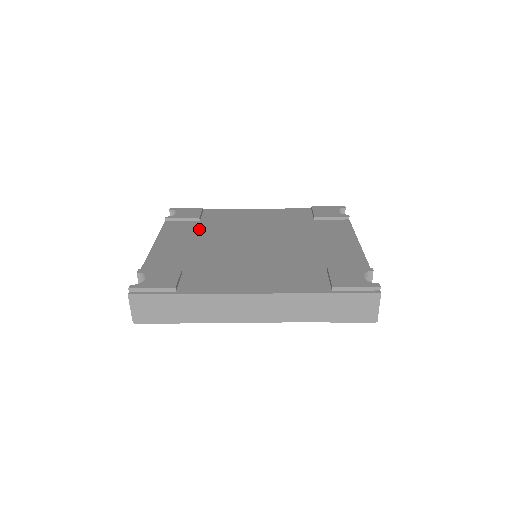
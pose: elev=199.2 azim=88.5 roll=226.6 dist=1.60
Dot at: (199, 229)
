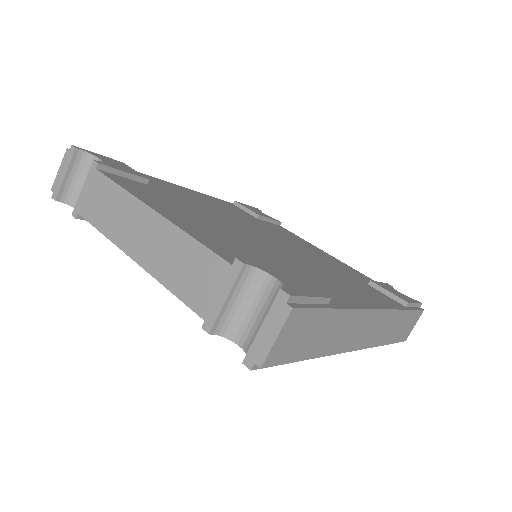
Dot at: (171, 199)
